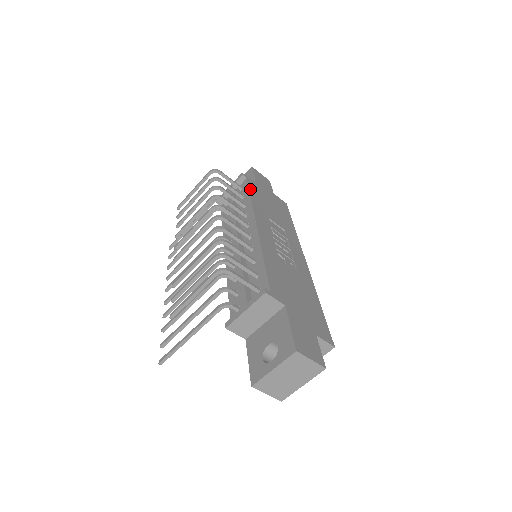
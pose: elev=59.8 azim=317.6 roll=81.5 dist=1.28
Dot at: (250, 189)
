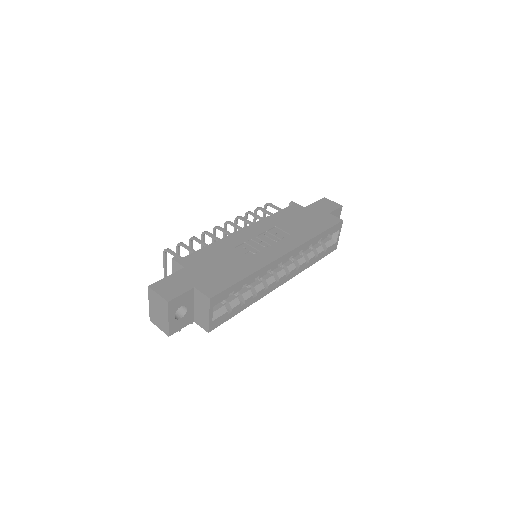
Dot at: (283, 210)
